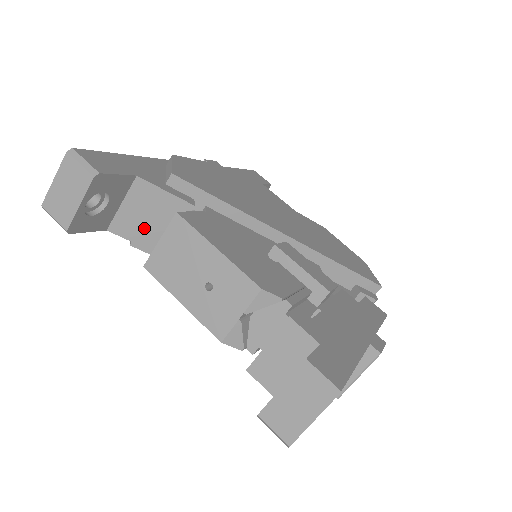
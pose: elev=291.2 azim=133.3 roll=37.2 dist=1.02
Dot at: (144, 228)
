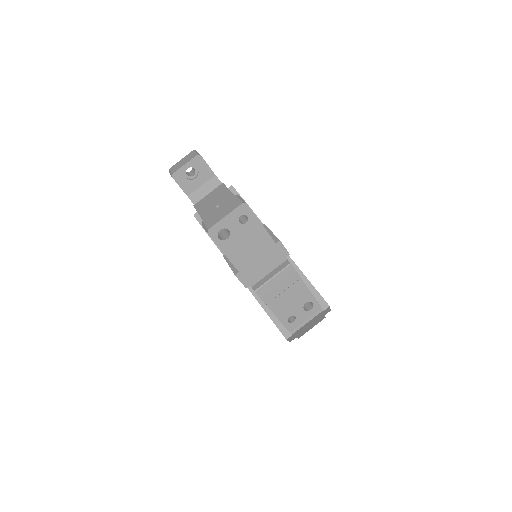
Dot at: occluded
